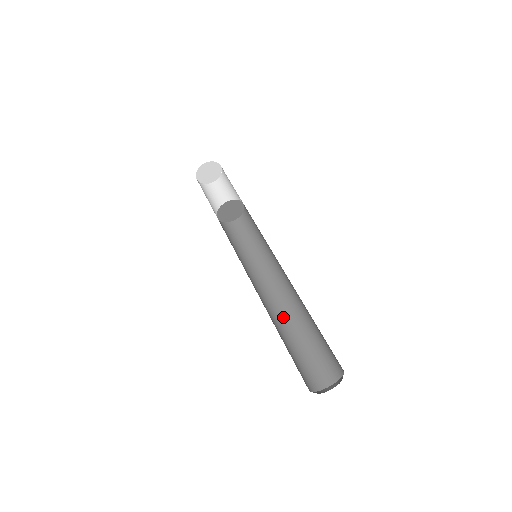
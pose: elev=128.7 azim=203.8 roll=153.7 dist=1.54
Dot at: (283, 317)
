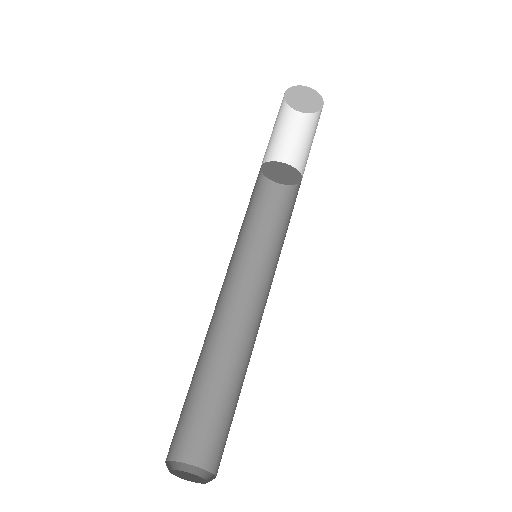
Dot at: (235, 351)
